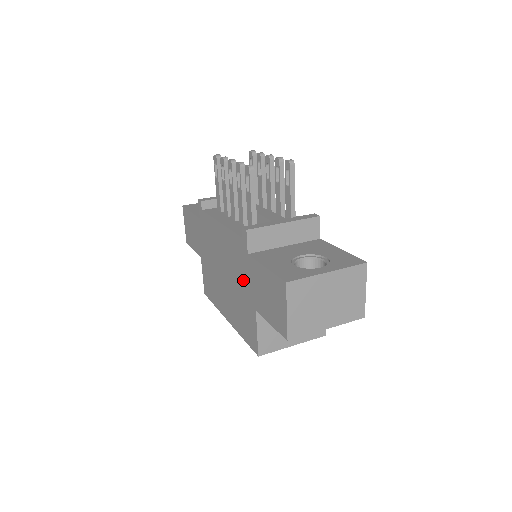
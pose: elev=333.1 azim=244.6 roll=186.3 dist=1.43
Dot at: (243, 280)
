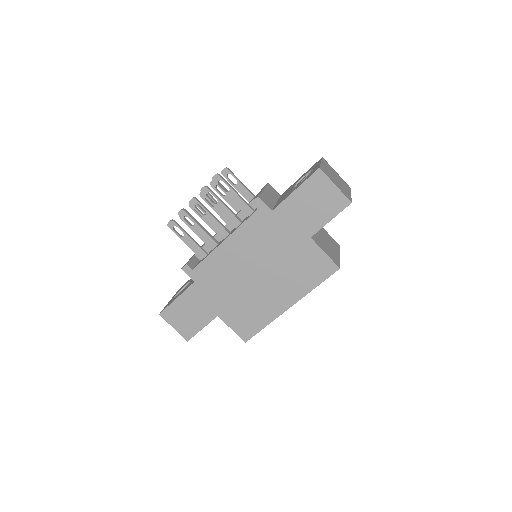
Dot at: (282, 239)
